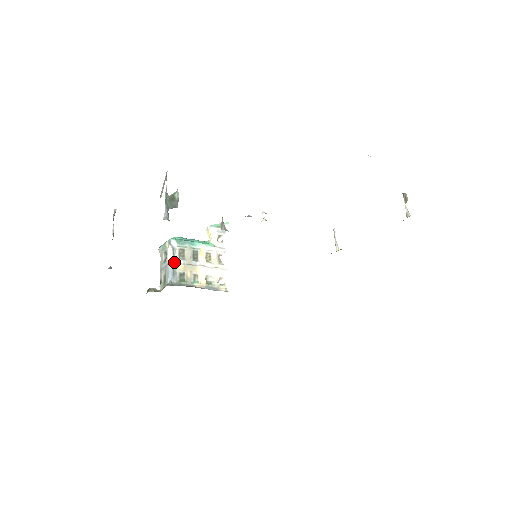
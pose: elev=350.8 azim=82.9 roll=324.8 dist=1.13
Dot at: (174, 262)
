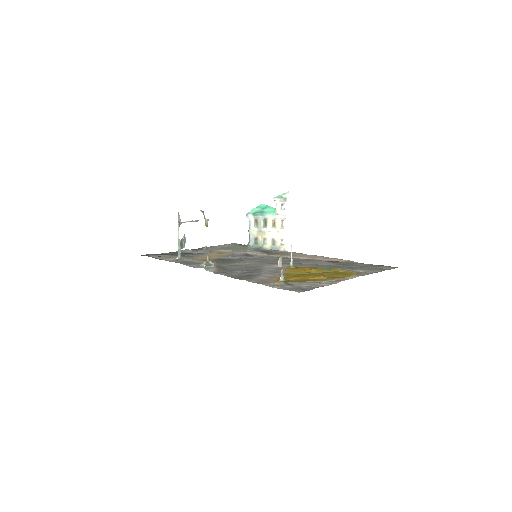
Dot at: occluded
